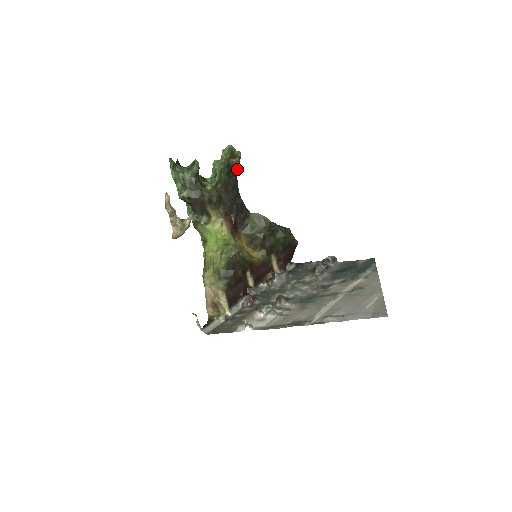
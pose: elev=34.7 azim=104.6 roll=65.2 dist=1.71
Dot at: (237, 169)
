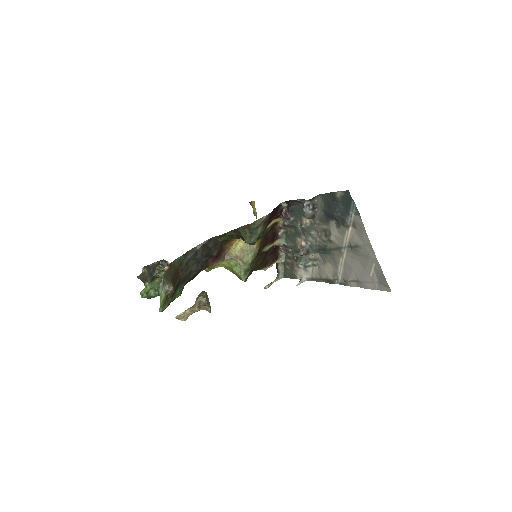
Dot at: (174, 276)
